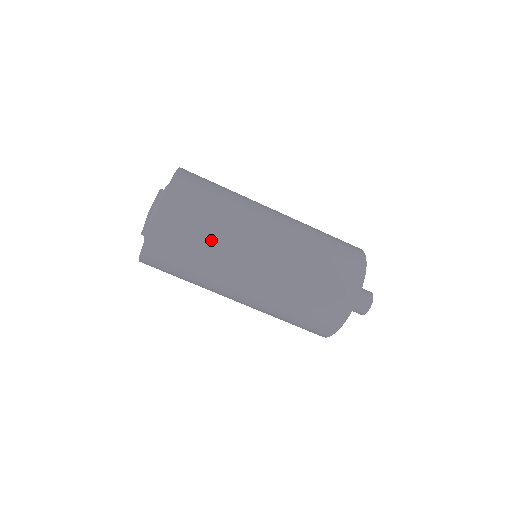
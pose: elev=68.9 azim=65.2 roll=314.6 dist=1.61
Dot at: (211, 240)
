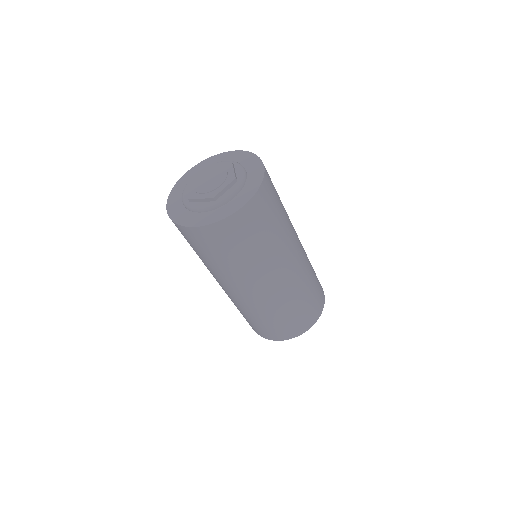
Dot at: (245, 259)
